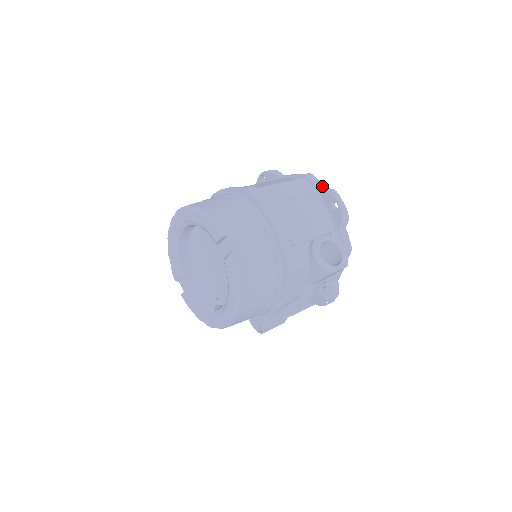
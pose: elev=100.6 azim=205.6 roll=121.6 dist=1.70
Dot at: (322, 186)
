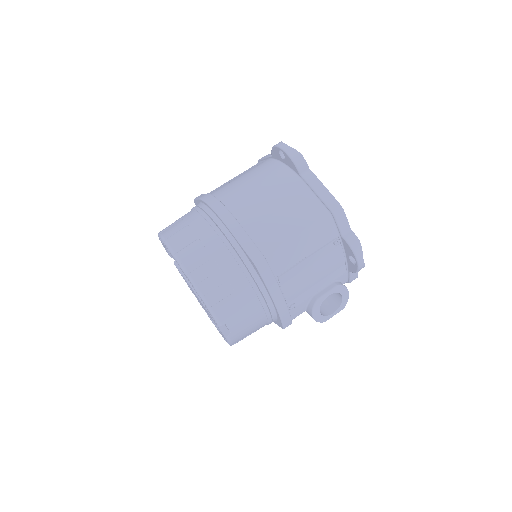
Dot at: (349, 227)
